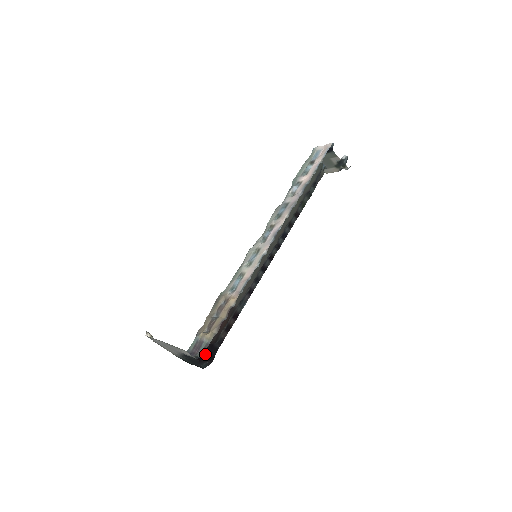
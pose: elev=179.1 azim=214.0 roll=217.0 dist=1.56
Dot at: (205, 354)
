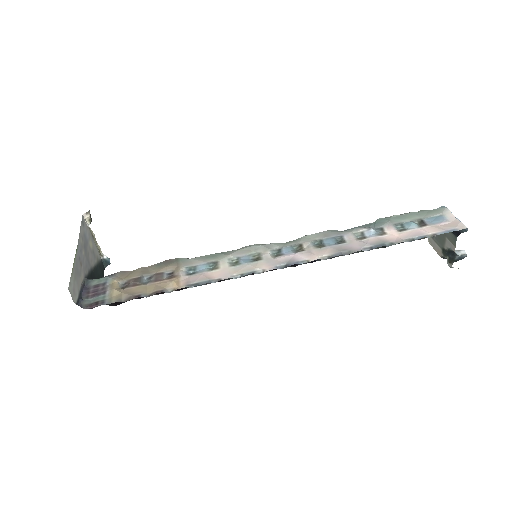
Dot at: occluded
